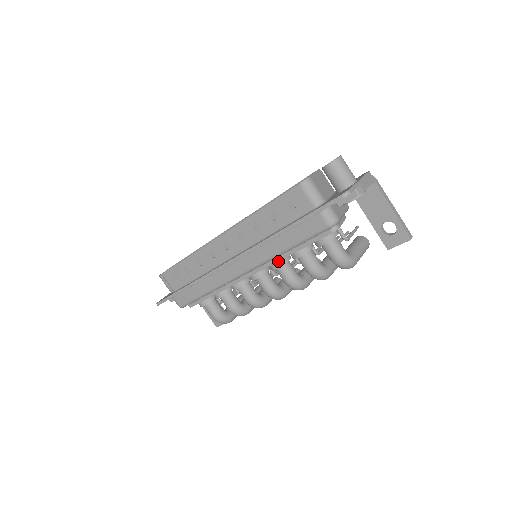
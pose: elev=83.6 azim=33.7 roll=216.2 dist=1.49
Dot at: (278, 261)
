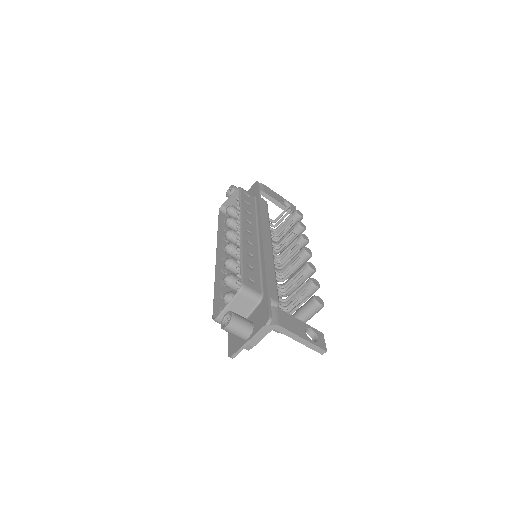
Dot at: occluded
